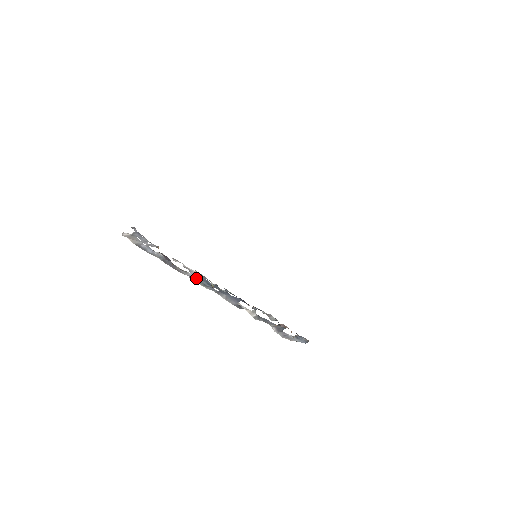
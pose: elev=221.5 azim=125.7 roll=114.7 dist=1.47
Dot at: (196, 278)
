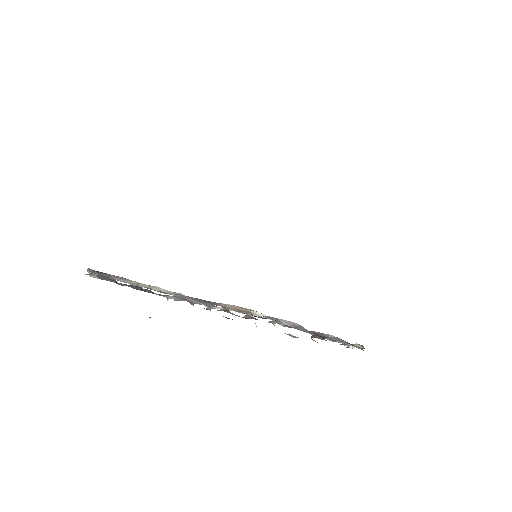
Dot at: (188, 299)
